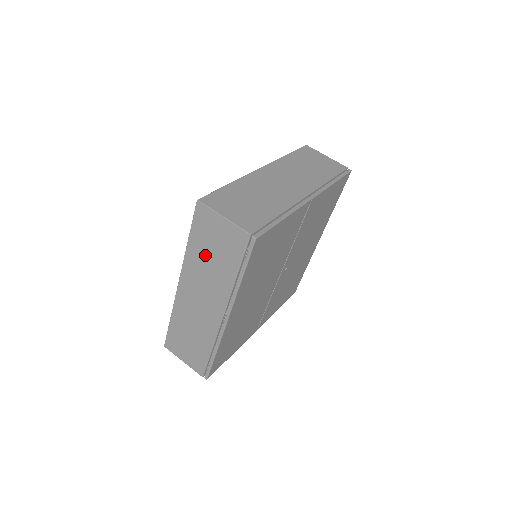
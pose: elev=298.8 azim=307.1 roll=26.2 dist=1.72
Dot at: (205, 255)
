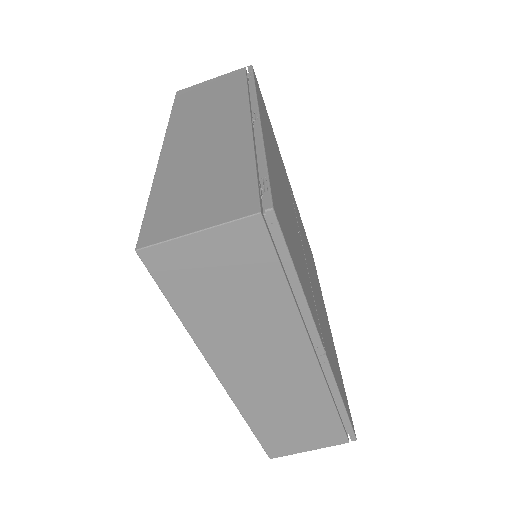
Dot at: occluded
